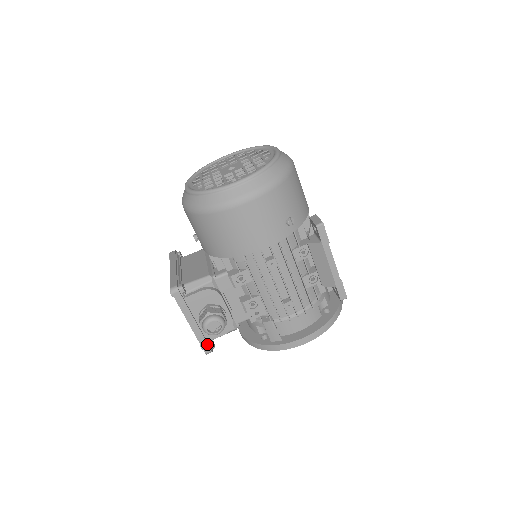
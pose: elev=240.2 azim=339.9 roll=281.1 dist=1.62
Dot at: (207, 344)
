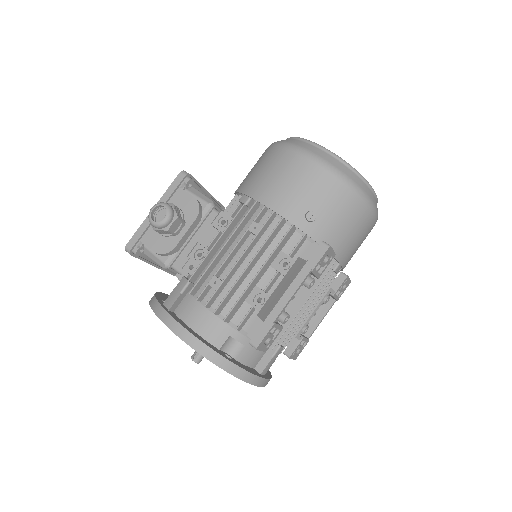
Dot at: (137, 240)
